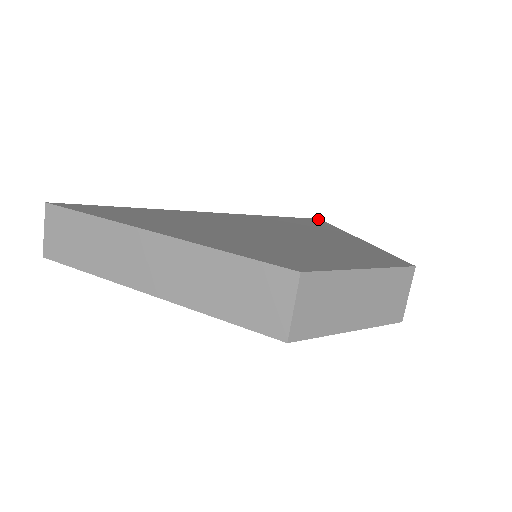
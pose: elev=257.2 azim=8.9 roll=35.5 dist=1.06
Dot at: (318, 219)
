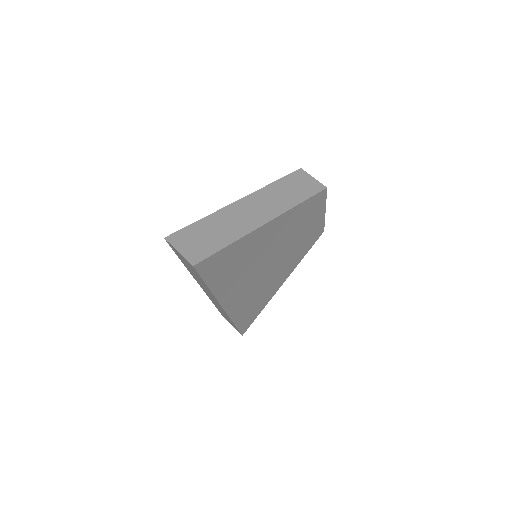
Dot at: occluded
